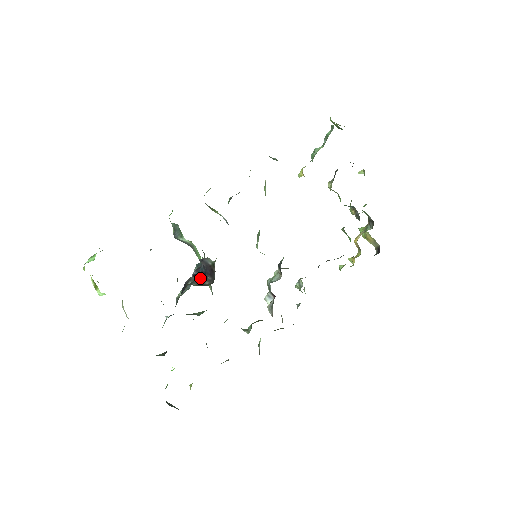
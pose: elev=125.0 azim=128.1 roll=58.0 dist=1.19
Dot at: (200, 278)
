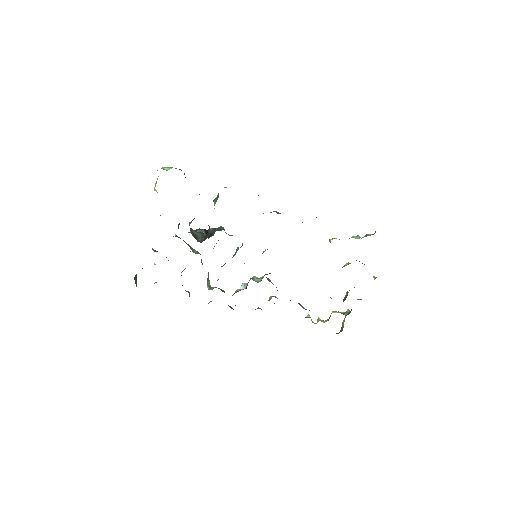
Dot at: (202, 234)
